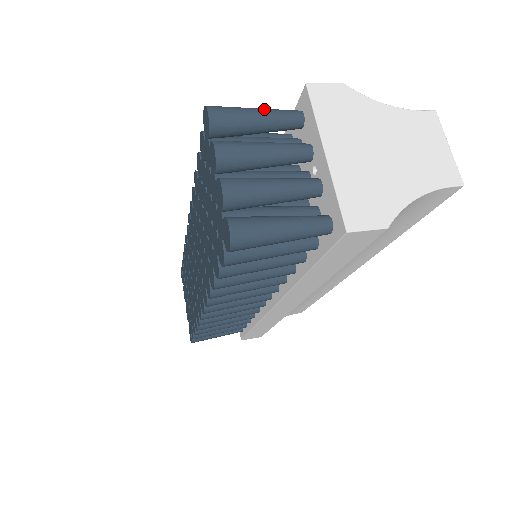
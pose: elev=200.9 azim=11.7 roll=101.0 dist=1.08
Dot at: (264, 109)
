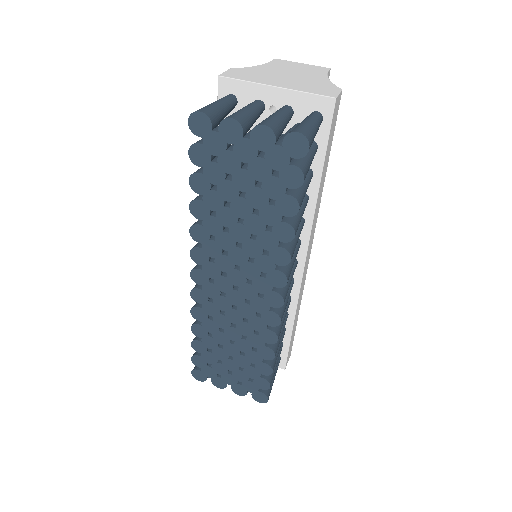
Dot at: (215, 101)
